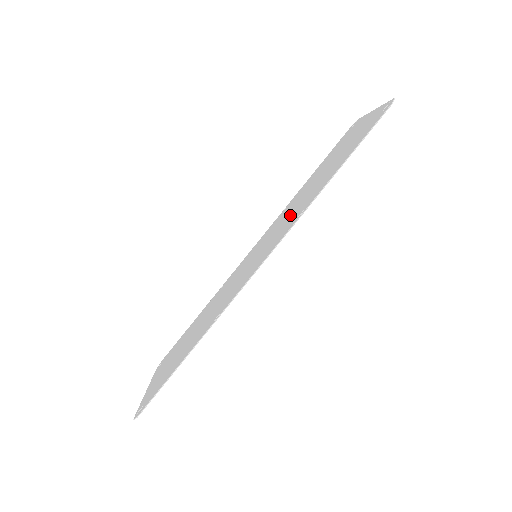
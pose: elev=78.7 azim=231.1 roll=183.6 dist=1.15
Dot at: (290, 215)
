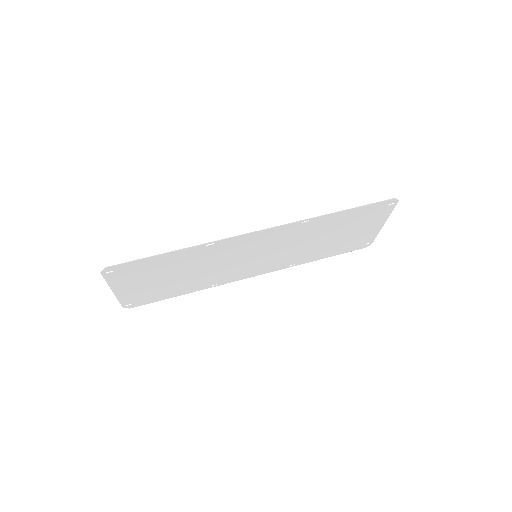
Dot at: (296, 241)
